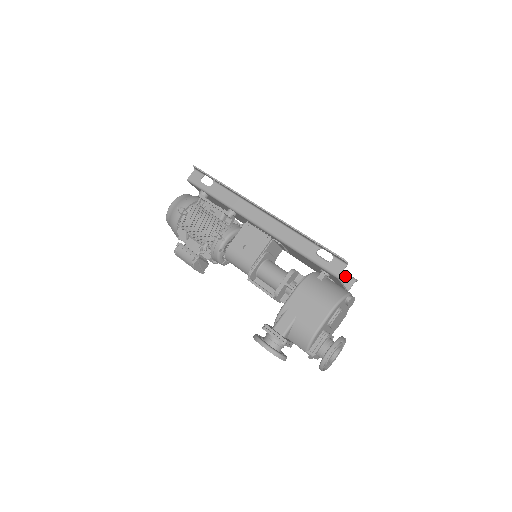
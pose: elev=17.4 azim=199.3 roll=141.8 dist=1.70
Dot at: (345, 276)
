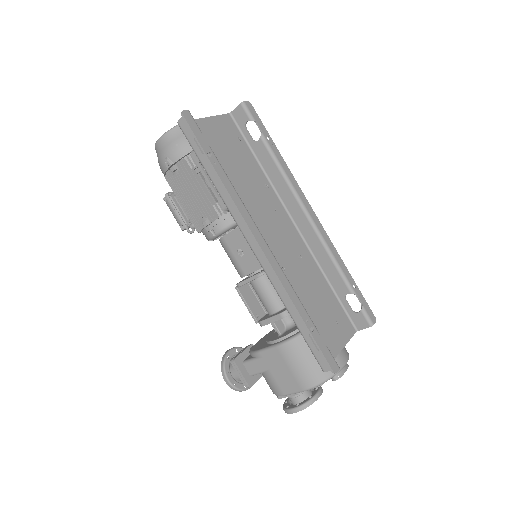
Dot at: (361, 315)
